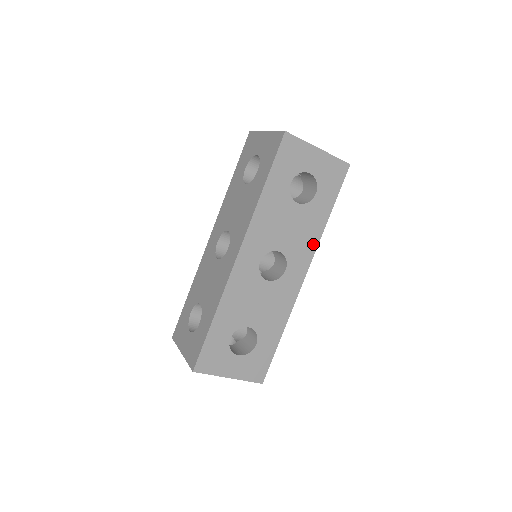
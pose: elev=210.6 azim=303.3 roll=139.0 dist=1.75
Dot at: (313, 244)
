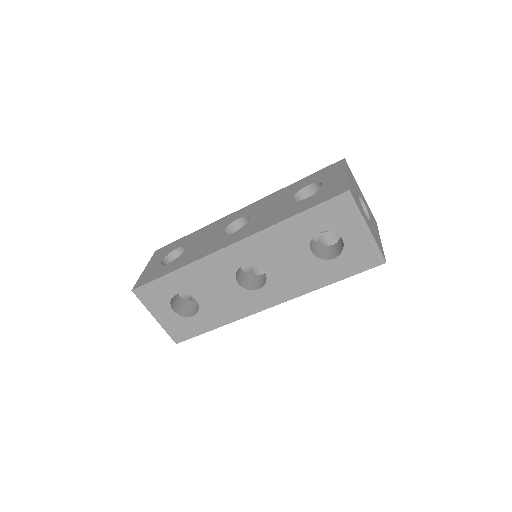
Dot at: (298, 291)
